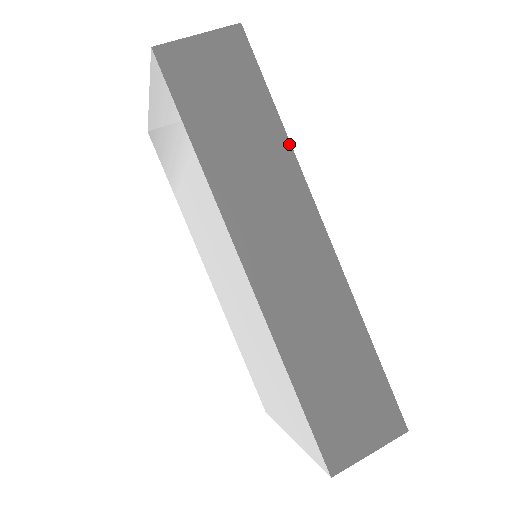
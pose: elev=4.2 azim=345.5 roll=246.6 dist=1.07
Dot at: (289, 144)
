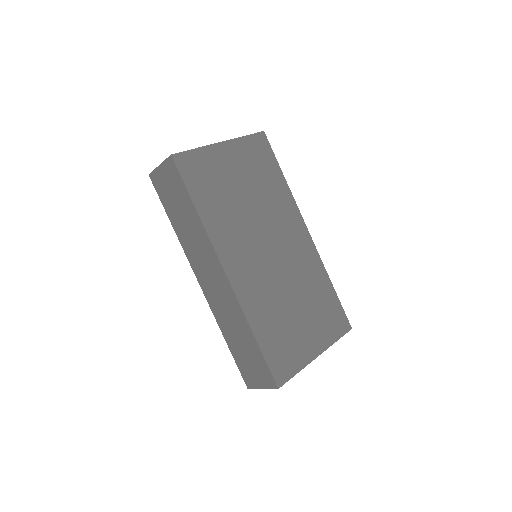
Dot at: (202, 224)
